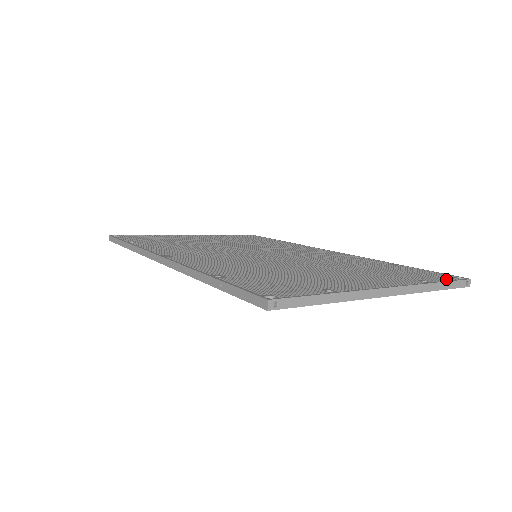
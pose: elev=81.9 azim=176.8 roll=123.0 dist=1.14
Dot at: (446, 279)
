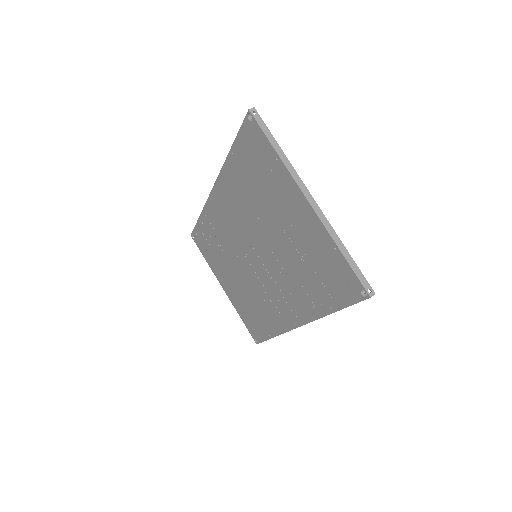
Dot at: (357, 272)
